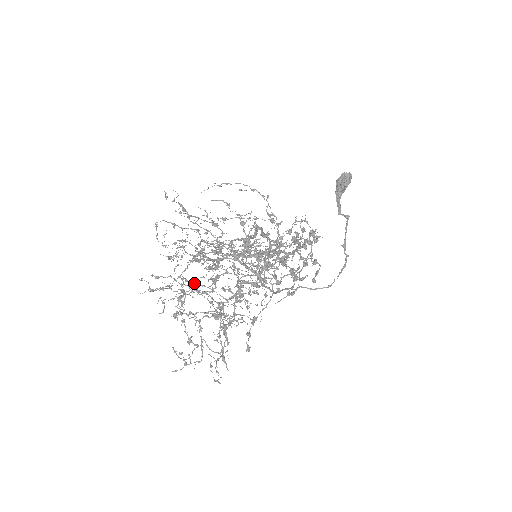
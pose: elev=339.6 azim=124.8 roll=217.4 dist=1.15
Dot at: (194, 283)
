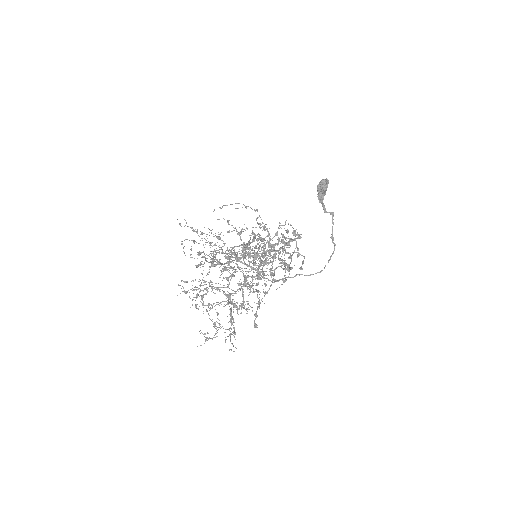
Dot at: (210, 282)
